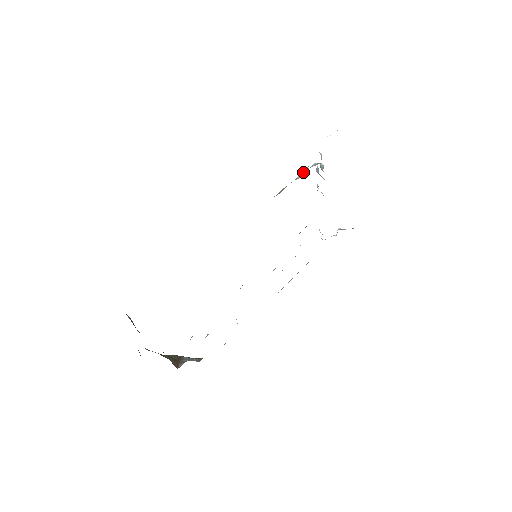
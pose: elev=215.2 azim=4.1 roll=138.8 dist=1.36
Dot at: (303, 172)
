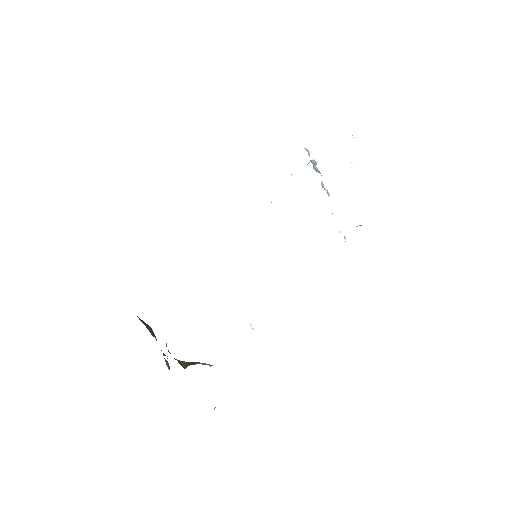
Dot at: occluded
